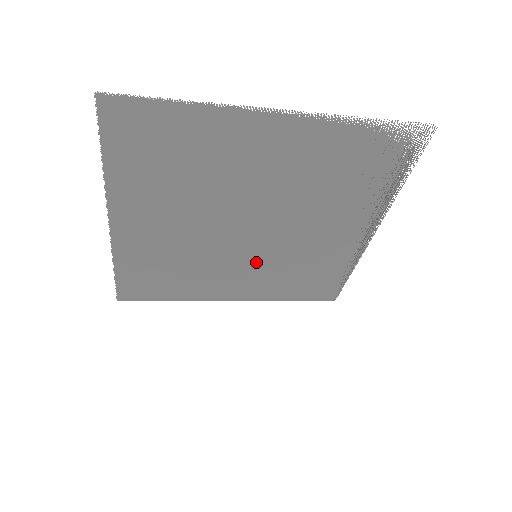
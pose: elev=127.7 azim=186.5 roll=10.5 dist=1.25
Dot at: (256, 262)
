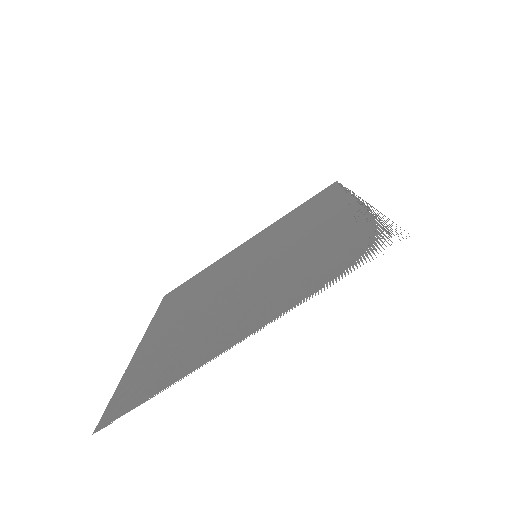
Dot at: (258, 252)
